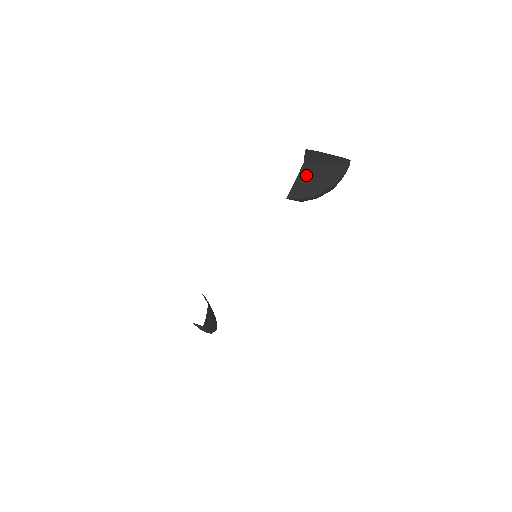
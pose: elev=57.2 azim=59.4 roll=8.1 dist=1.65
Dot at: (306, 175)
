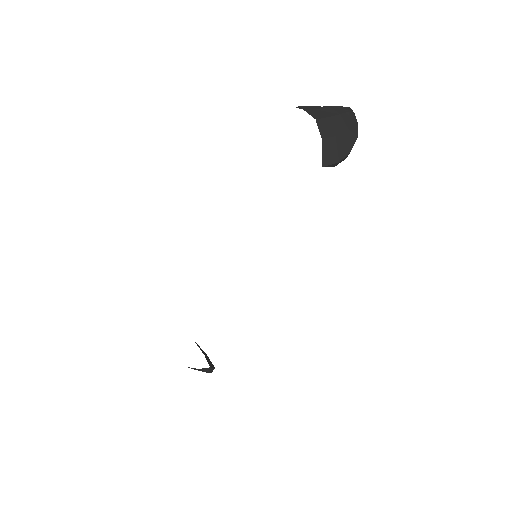
Dot at: (328, 133)
